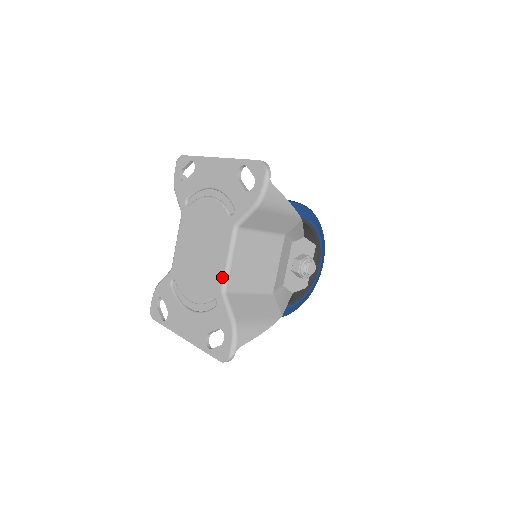
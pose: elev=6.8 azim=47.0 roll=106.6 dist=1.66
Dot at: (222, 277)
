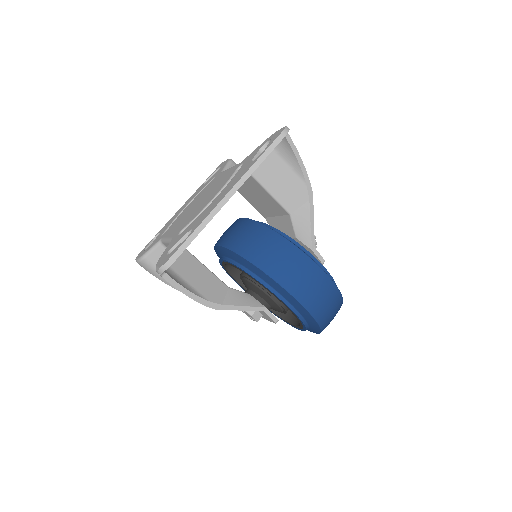
Dot at: (234, 167)
